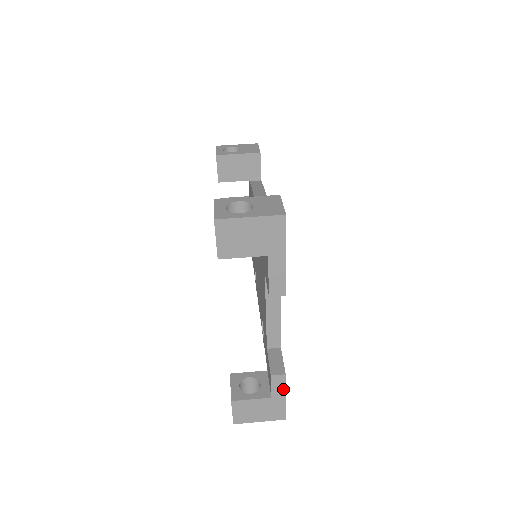
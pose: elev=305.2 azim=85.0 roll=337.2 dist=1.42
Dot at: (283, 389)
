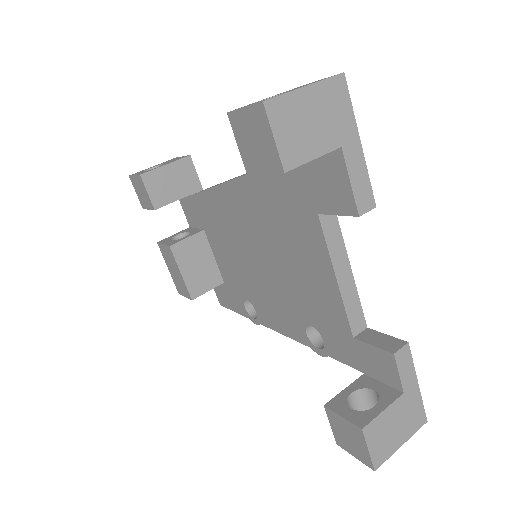
Dot at: (412, 370)
